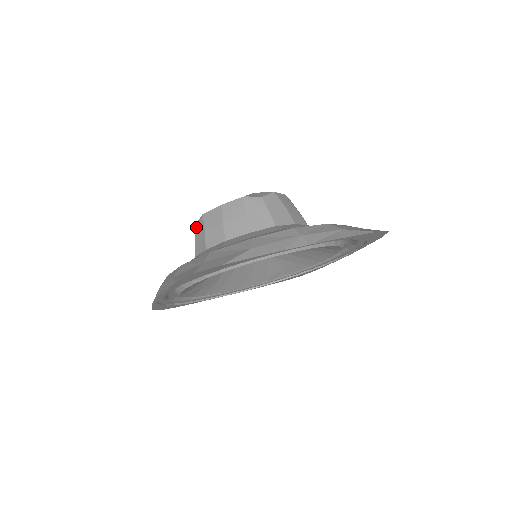
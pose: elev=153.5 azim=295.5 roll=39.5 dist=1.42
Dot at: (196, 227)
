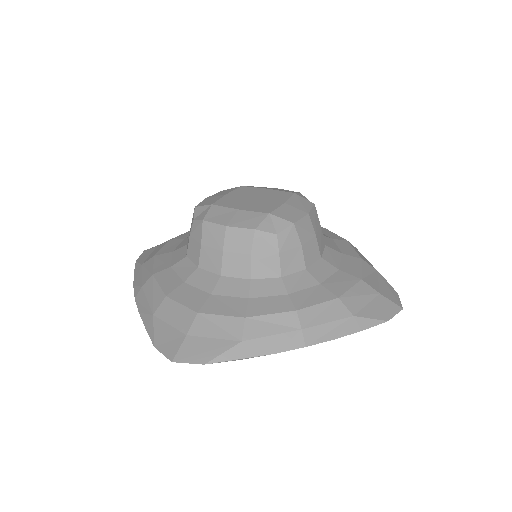
Dot at: (193, 224)
